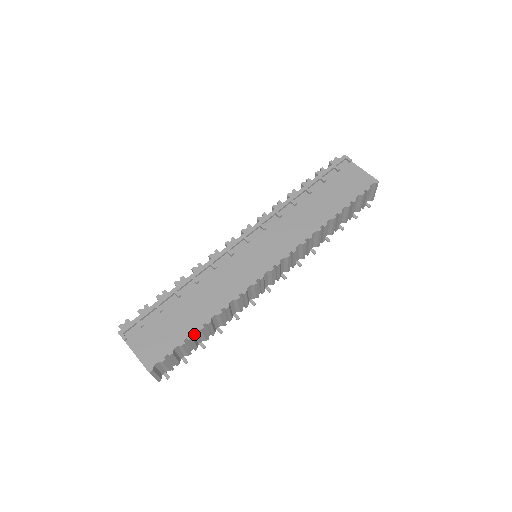
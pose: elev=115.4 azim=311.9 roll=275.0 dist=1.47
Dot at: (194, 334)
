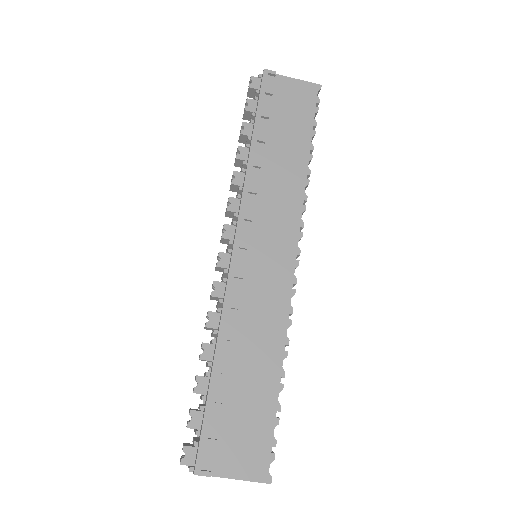
Dot at: (276, 399)
